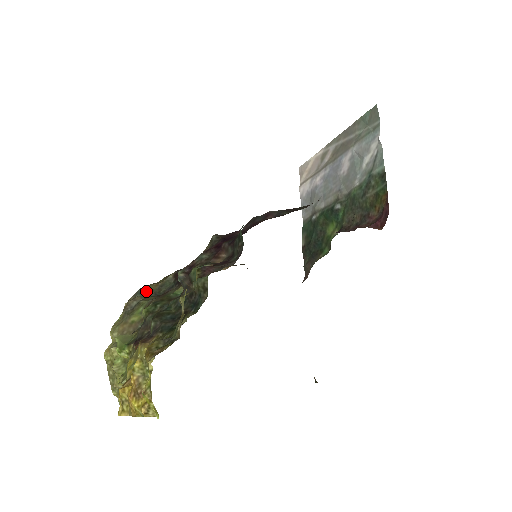
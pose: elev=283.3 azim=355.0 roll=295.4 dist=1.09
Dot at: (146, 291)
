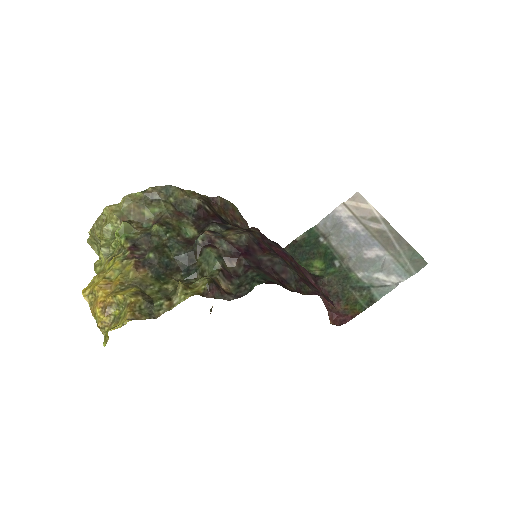
Dot at: (172, 193)
